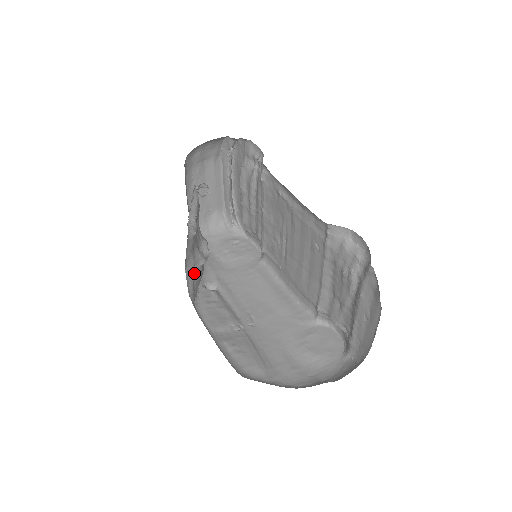
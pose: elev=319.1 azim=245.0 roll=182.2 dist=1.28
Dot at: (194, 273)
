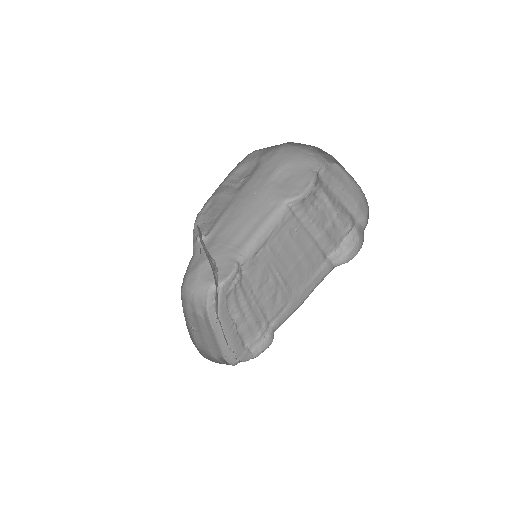
Dot at: occluded
